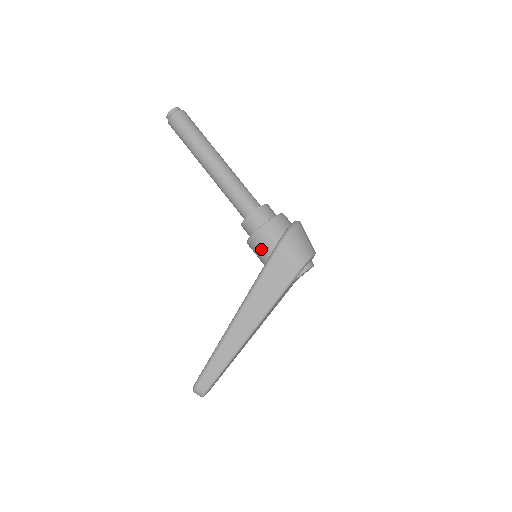
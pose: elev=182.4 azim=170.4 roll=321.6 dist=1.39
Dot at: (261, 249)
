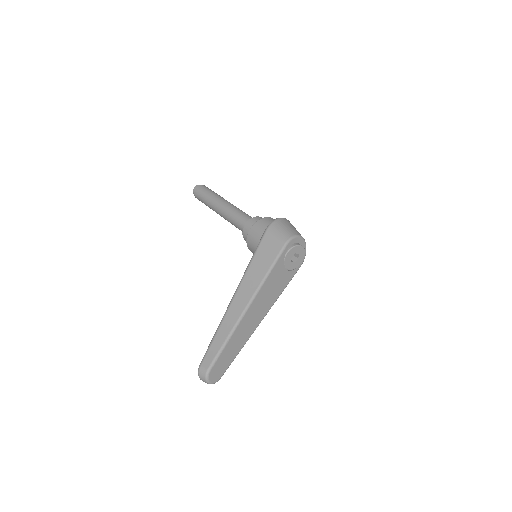
Dot at: (255, 241)
